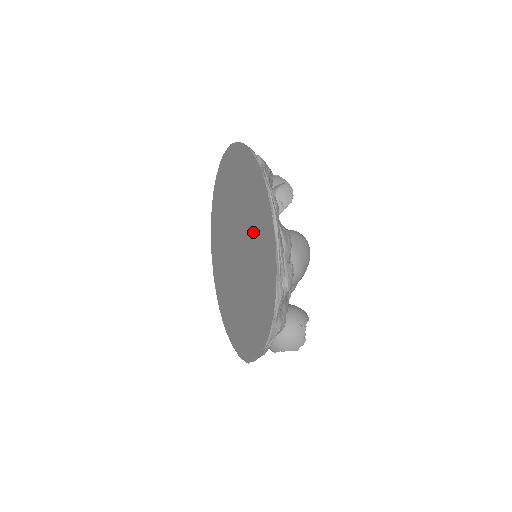
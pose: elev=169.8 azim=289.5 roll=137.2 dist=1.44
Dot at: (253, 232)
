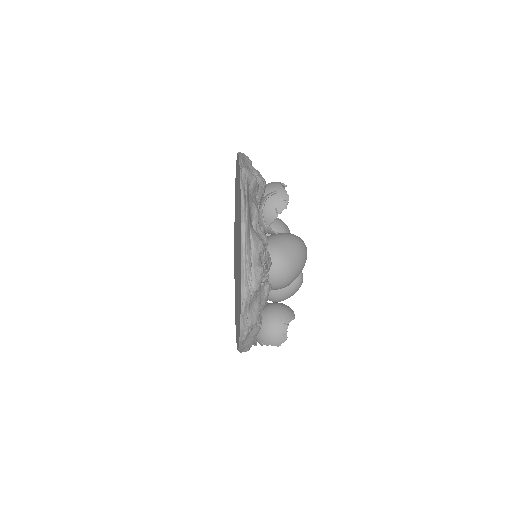
Dot at: occluded
